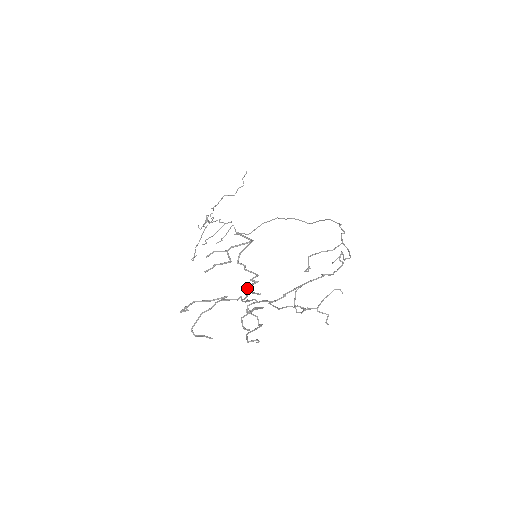
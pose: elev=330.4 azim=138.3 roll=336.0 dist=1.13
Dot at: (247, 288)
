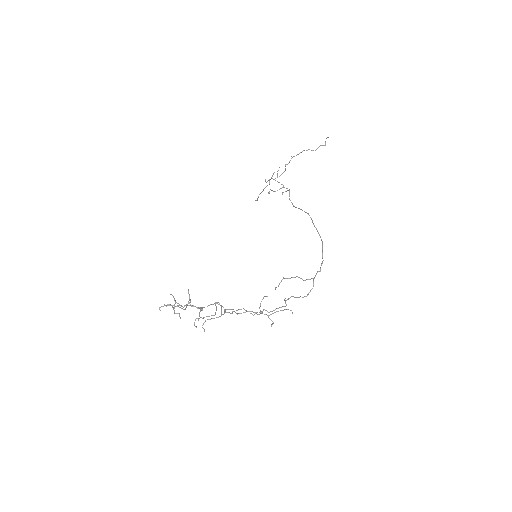
Dot at: occluded
